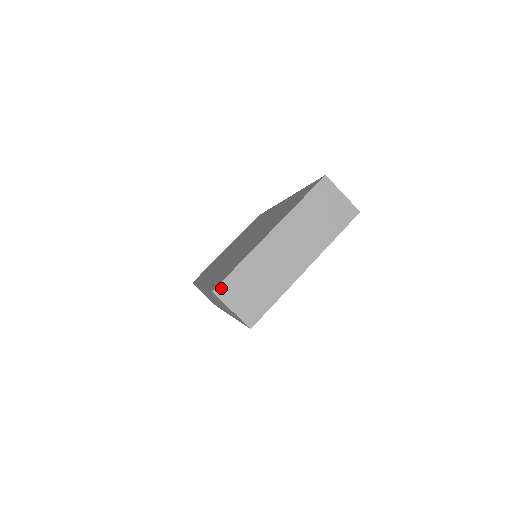
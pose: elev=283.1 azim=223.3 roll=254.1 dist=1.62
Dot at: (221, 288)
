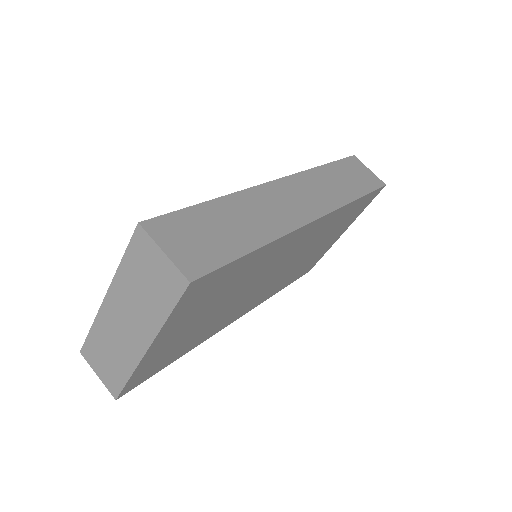
Dot at: (85, 351)
